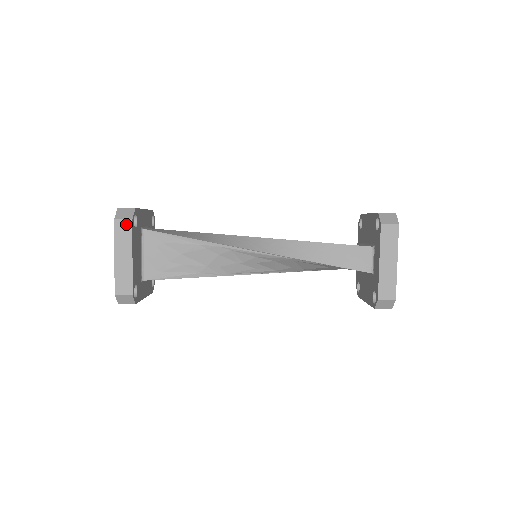
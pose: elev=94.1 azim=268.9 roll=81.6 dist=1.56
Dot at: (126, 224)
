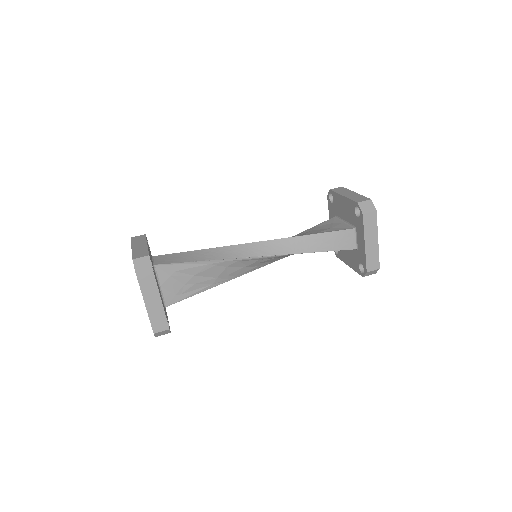
Dot at: (148, 274)
